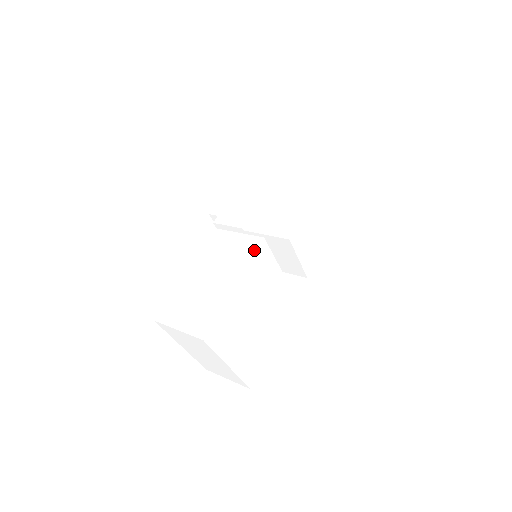
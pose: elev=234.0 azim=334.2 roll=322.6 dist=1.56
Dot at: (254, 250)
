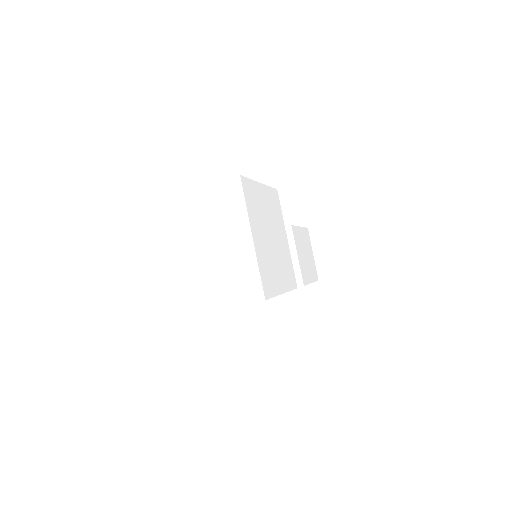
Dot at: occluded
